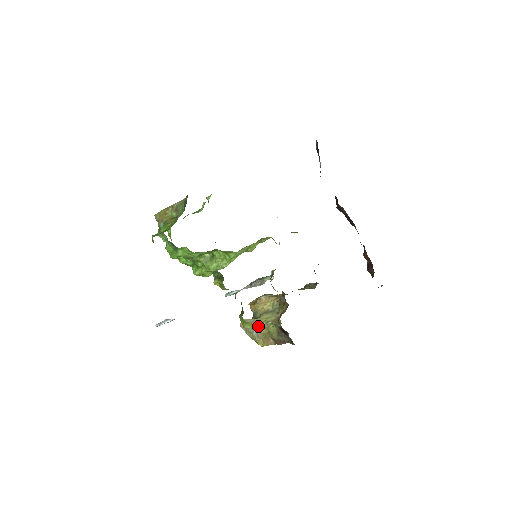
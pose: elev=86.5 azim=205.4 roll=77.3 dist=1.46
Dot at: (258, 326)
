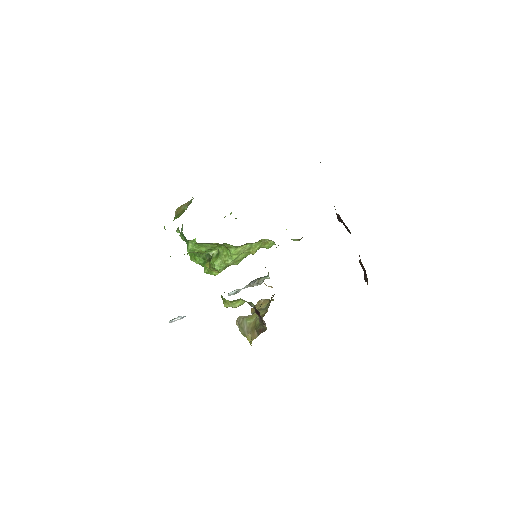
Dot at: (235, 305)
